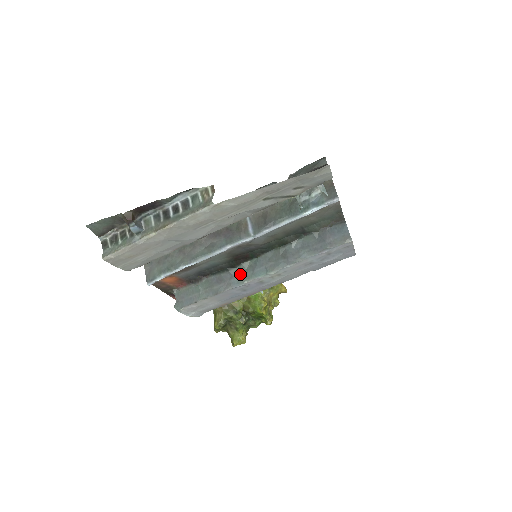
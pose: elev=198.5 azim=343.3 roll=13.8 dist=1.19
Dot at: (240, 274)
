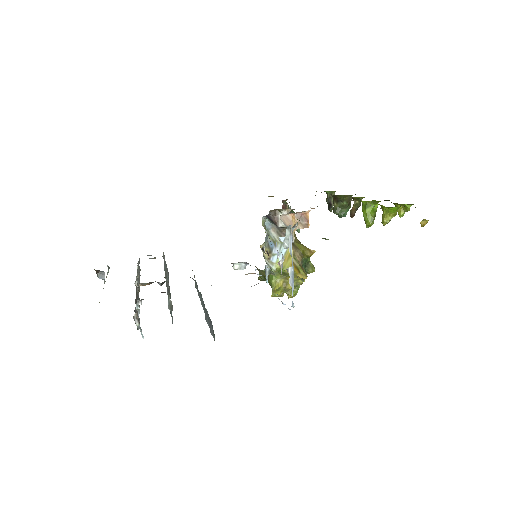
Dot at: (201, 296)
